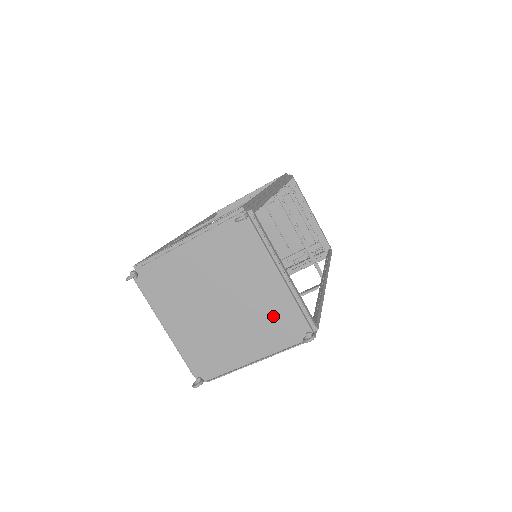
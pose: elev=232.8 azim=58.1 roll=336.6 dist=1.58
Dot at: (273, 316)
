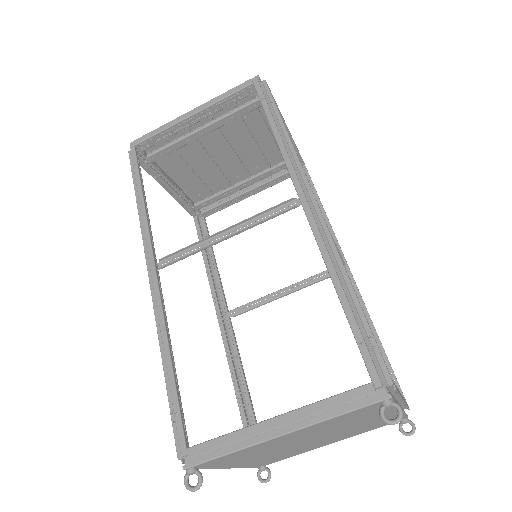
Dot at: (372, 425)
